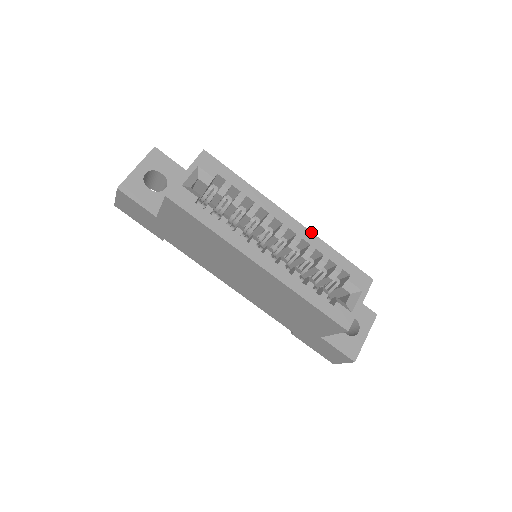
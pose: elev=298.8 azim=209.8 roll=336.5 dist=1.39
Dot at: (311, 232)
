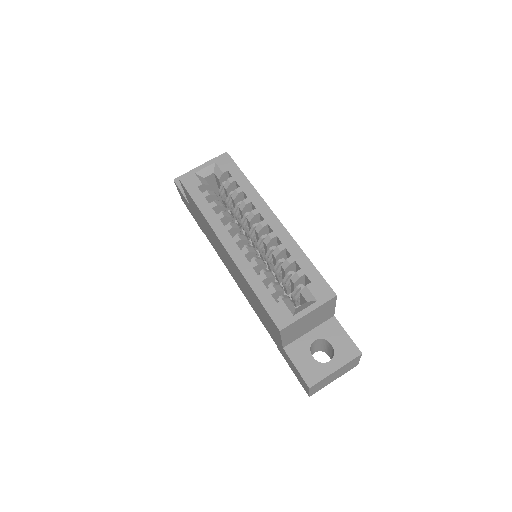
Dot at: (289, 233)
